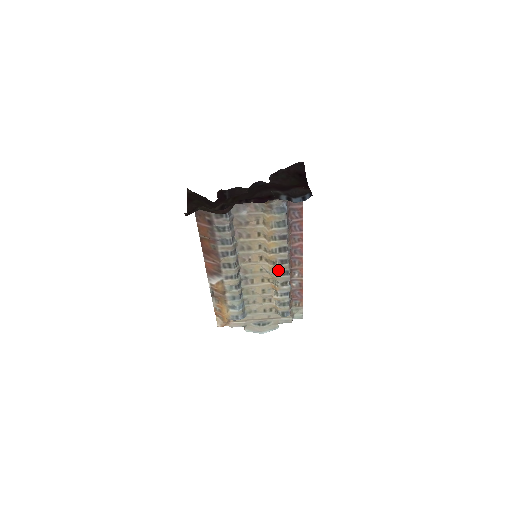
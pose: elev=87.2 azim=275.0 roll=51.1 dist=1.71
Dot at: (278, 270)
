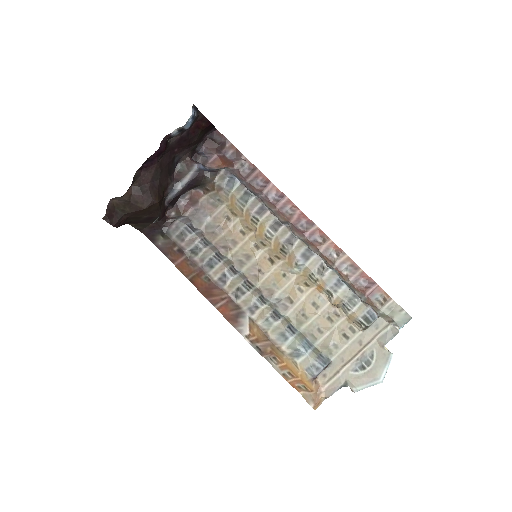
Dot at: (296, 257)
